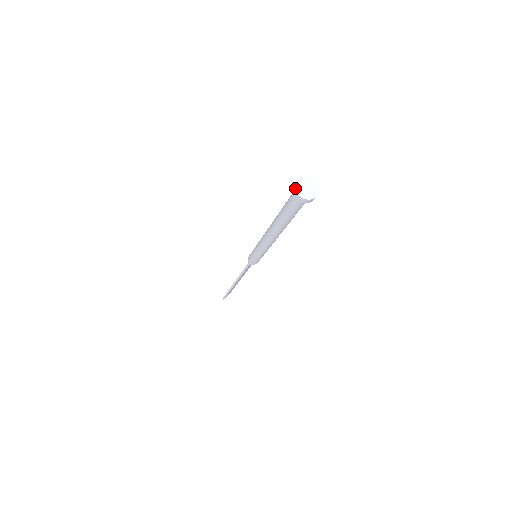
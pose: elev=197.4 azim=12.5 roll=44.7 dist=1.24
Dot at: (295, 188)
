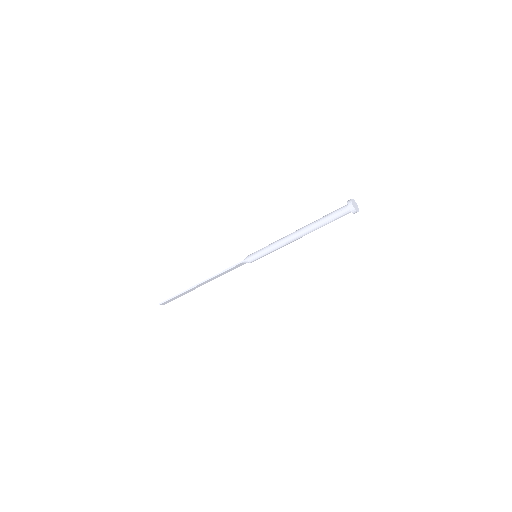
Dot at: (352, 201)
